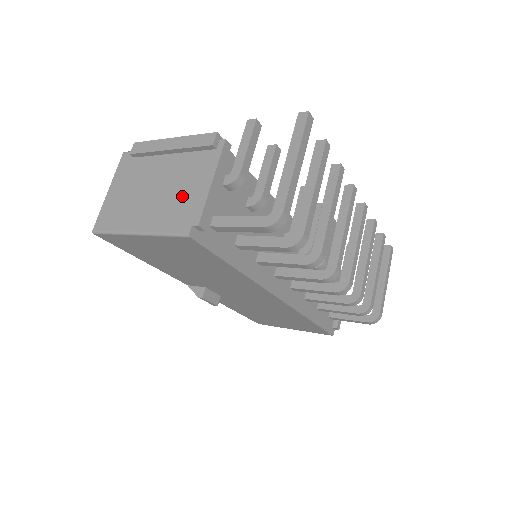
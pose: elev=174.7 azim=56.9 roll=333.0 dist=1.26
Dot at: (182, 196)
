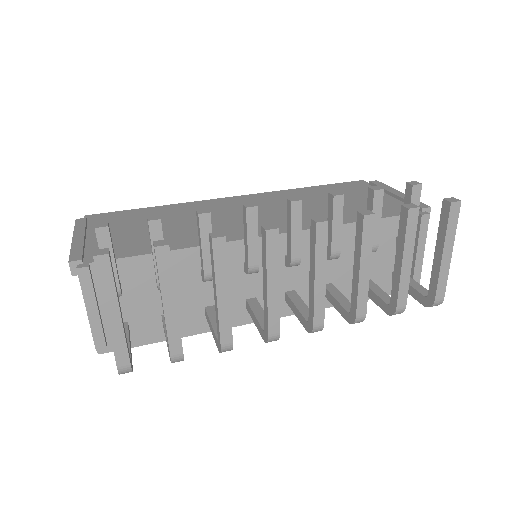
Dot at: occluded
